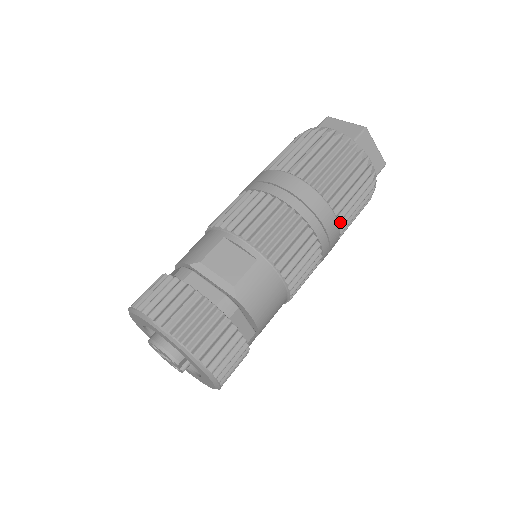
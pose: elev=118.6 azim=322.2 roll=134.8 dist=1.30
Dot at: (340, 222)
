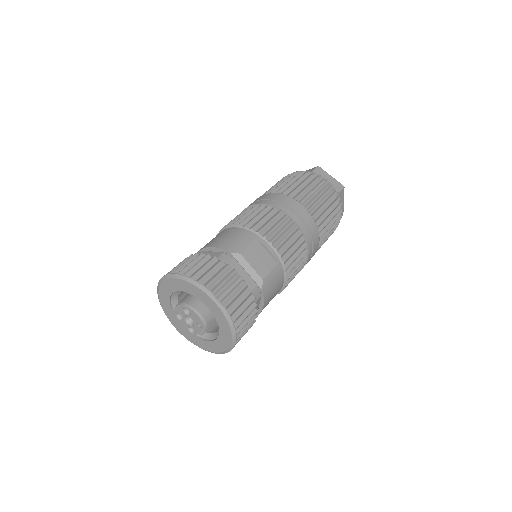
Dot at: occluded
